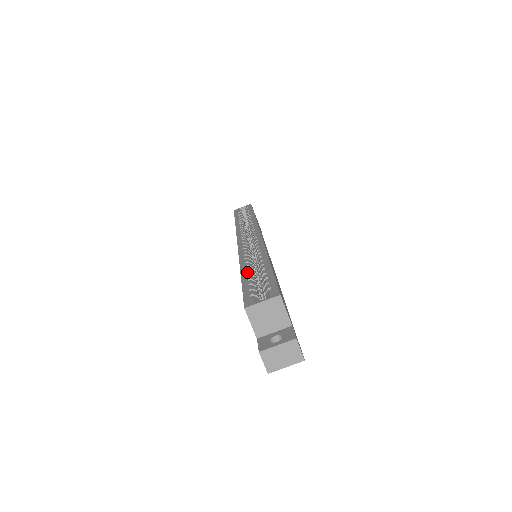
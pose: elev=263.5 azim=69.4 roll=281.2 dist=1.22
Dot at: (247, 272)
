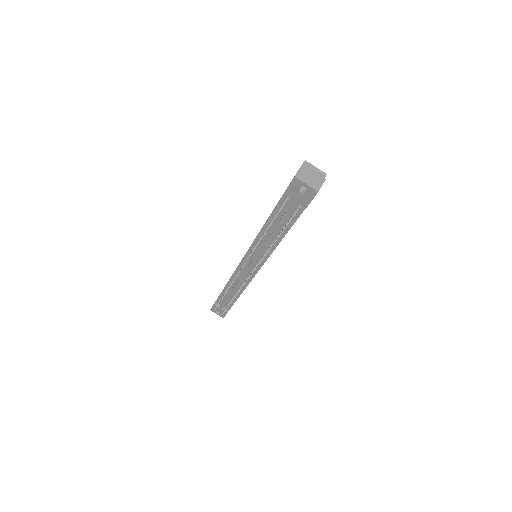
Dot at: occluded
